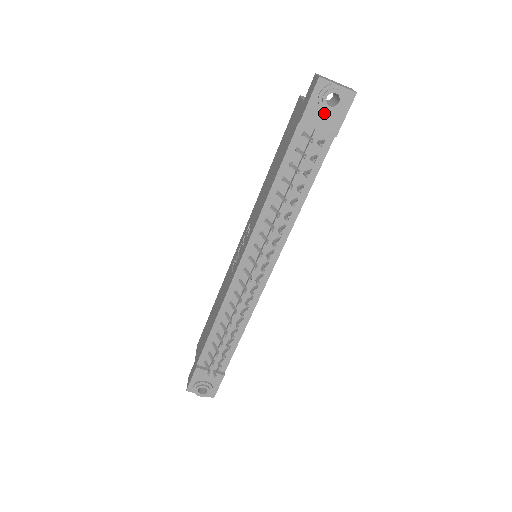
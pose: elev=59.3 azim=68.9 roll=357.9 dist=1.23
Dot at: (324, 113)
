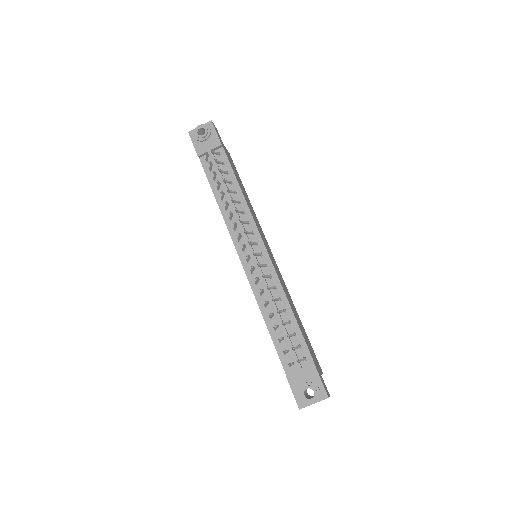
Dot at: (205, 142)
